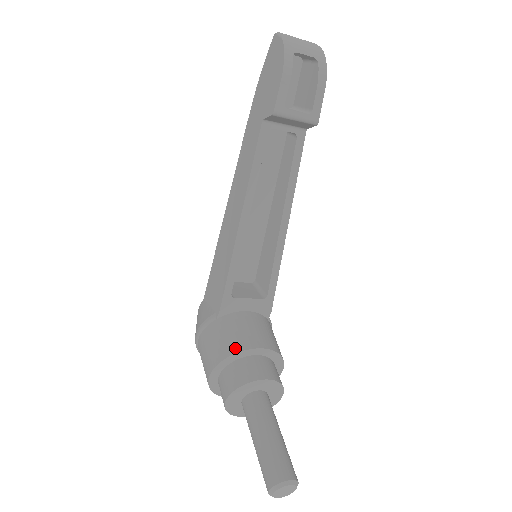
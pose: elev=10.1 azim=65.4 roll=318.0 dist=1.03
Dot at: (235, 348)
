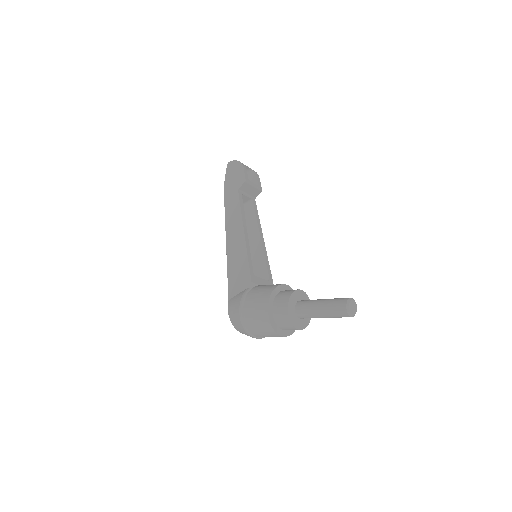
Dot at: (275, 285)
